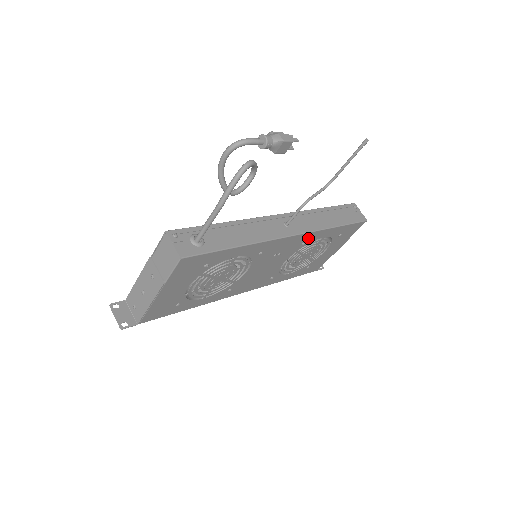
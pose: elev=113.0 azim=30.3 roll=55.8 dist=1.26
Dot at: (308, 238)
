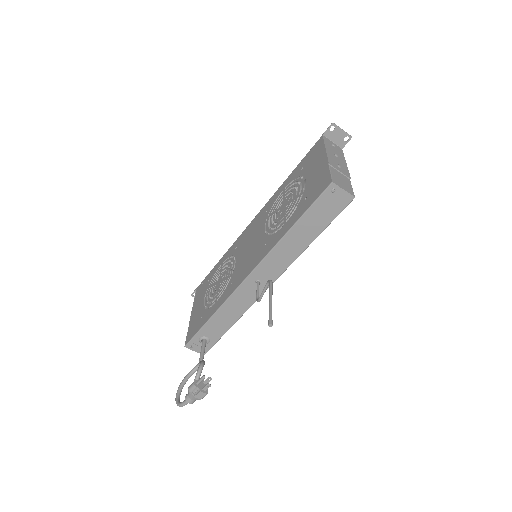
Dot at: occluded
